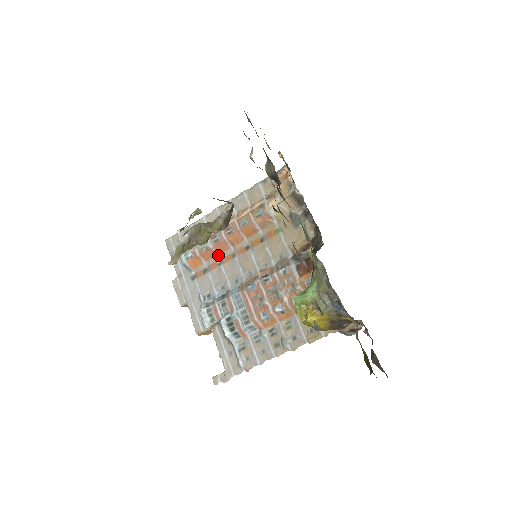
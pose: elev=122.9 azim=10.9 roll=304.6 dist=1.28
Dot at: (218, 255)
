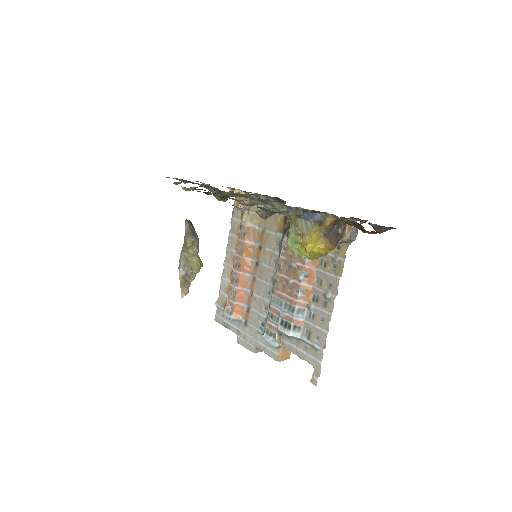
Dot at: (246, 290)
